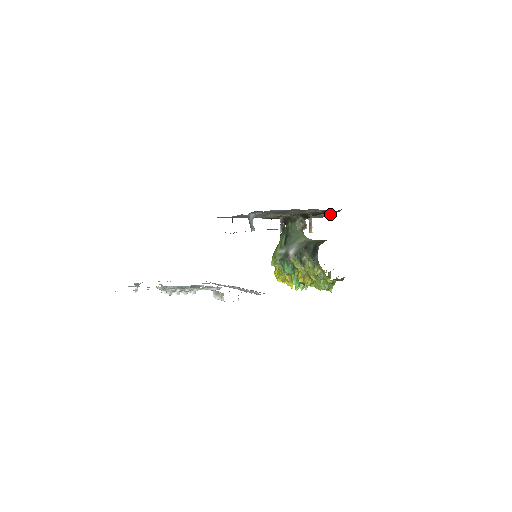
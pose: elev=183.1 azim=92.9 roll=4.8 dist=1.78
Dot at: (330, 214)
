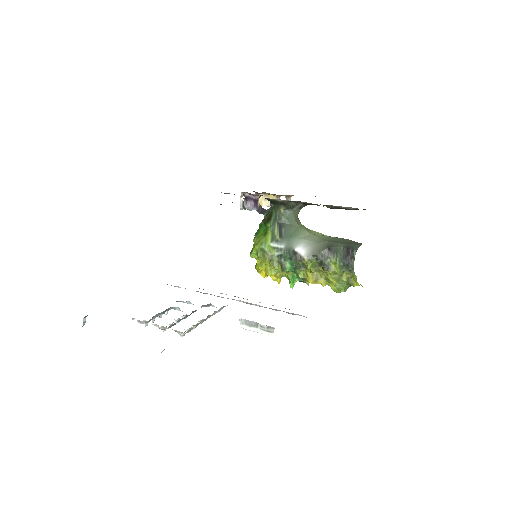
Dot at: occluded
